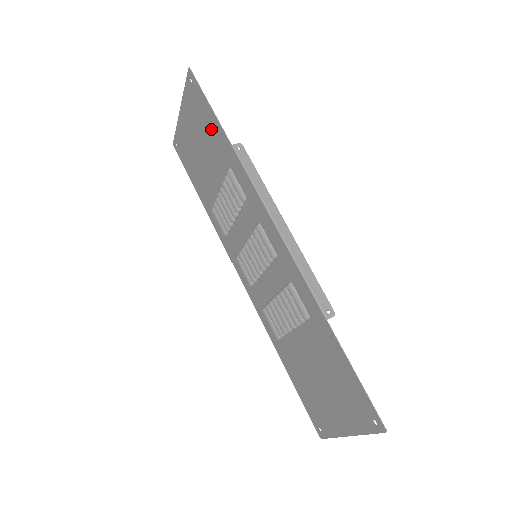
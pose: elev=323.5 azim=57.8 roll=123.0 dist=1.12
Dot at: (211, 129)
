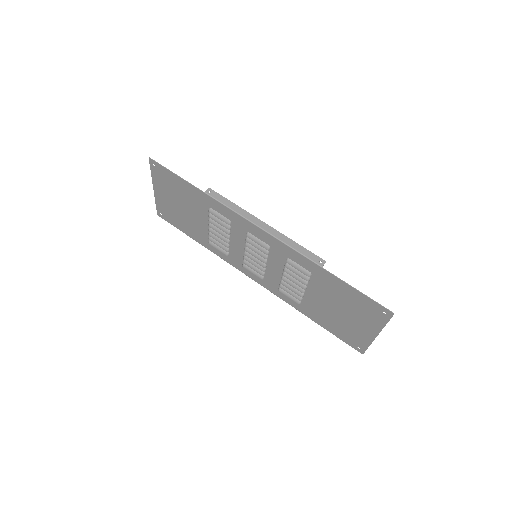
Dot at: (184, 189)
